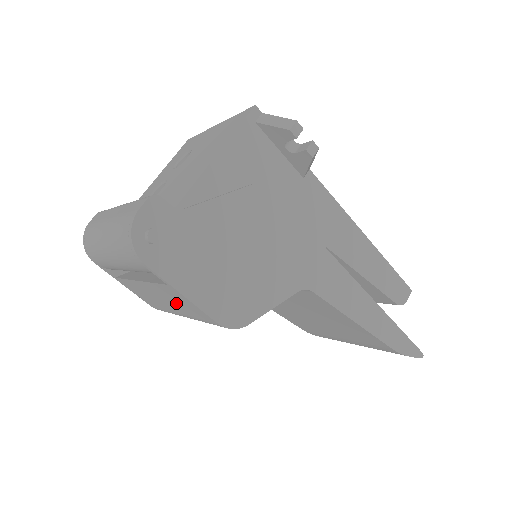
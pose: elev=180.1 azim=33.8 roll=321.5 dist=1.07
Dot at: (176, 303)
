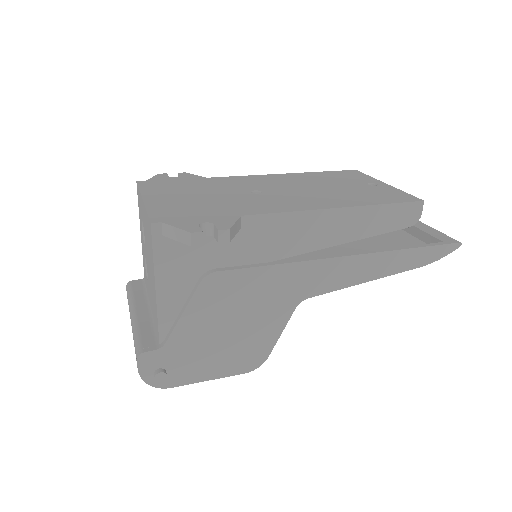
Dot at: occluded
